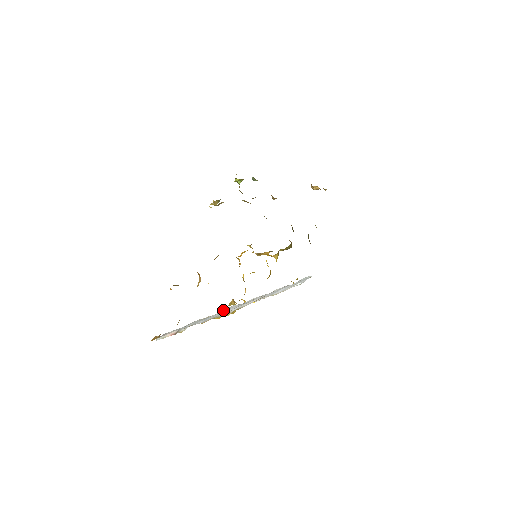
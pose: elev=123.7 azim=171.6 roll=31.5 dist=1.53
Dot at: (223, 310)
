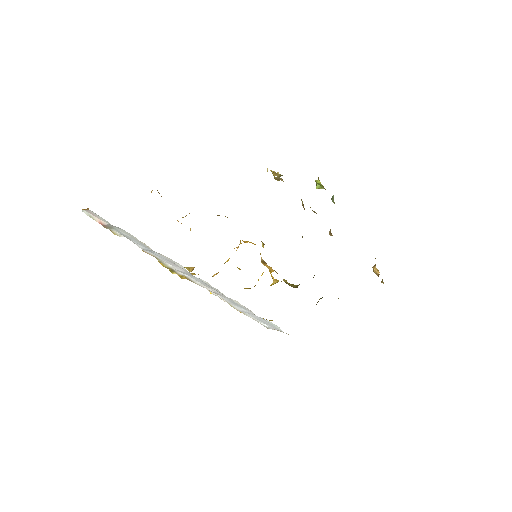
Dot at: occluded
